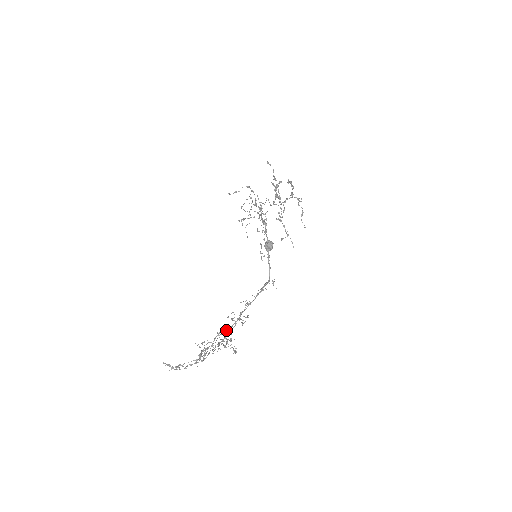
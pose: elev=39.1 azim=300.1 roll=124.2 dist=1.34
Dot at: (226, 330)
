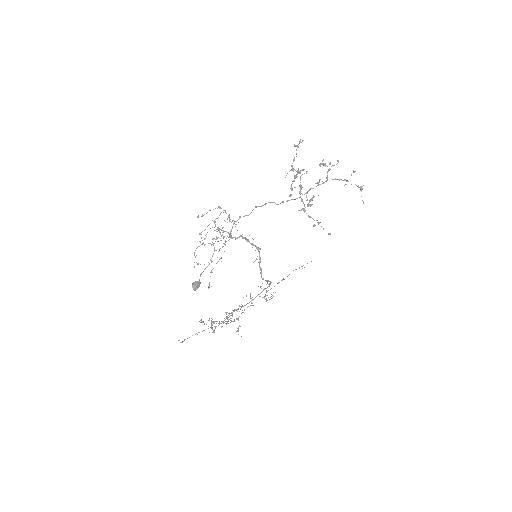
Dot at: occluded
